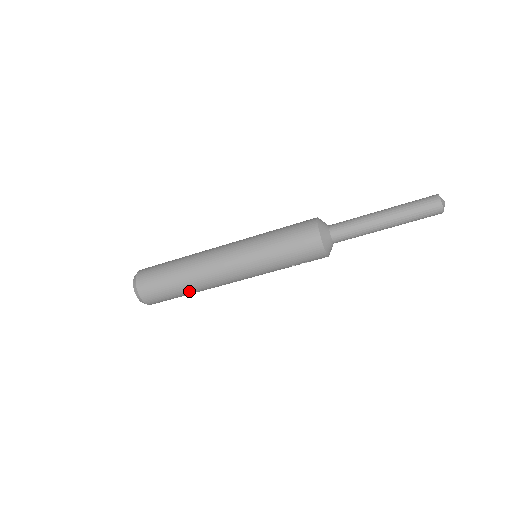
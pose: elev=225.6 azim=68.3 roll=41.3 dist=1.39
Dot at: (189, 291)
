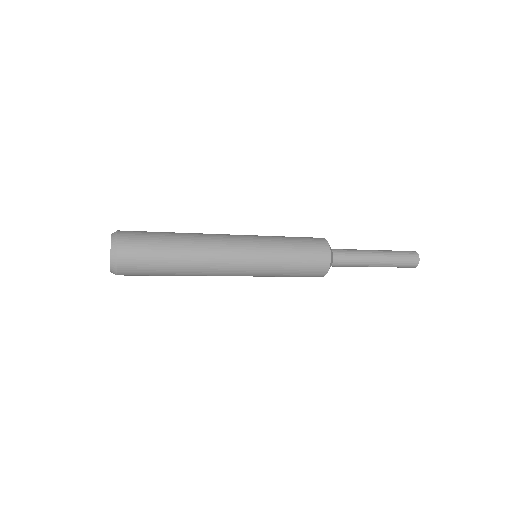
Dot at: occluded
